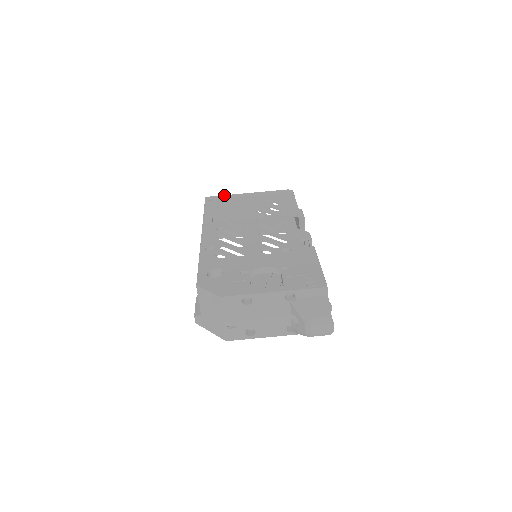
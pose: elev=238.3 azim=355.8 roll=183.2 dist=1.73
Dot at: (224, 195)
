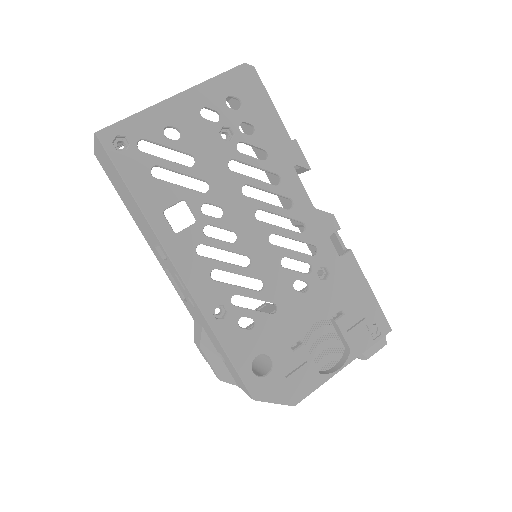
Dot at: (133, 116)
